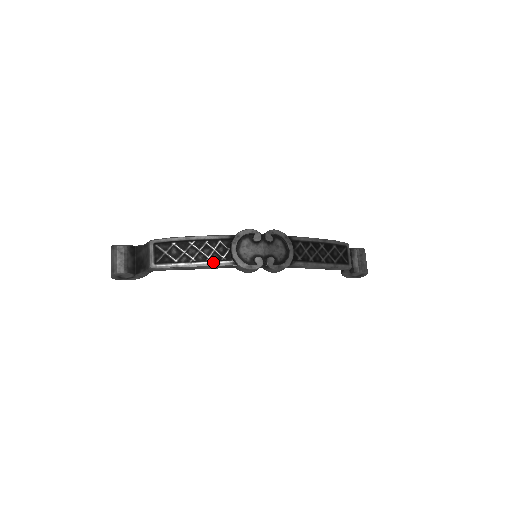
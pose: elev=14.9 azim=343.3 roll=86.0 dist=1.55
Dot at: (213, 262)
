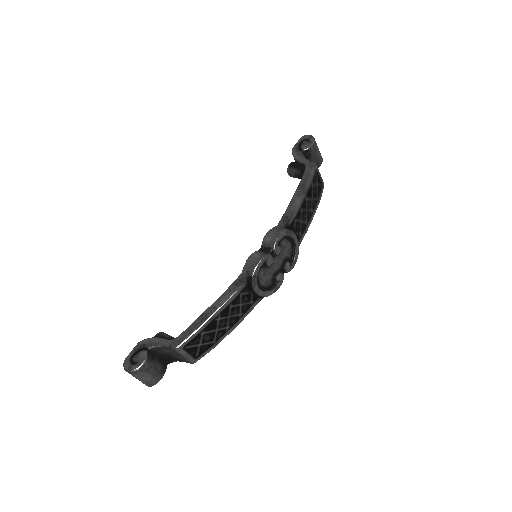
Dot at: (245, 314)
